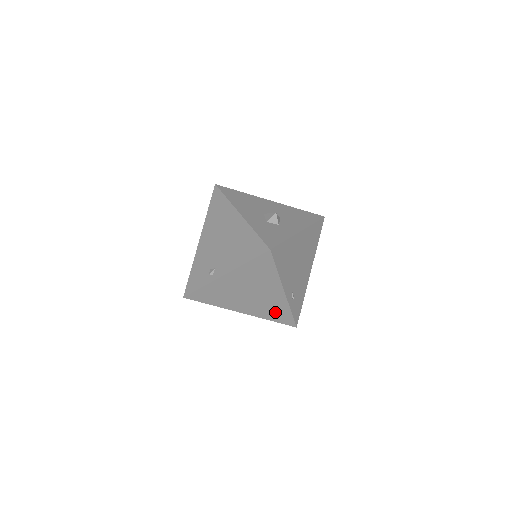
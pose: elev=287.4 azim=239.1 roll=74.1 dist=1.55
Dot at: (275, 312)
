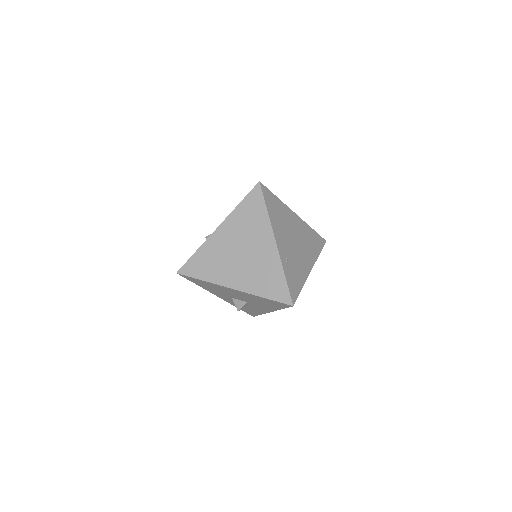
Dot at: (268, 280)
